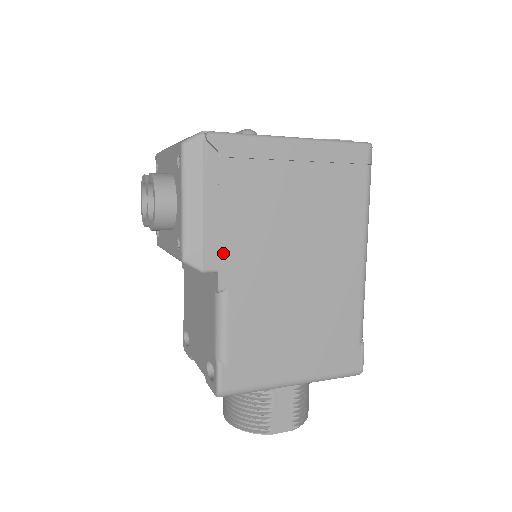
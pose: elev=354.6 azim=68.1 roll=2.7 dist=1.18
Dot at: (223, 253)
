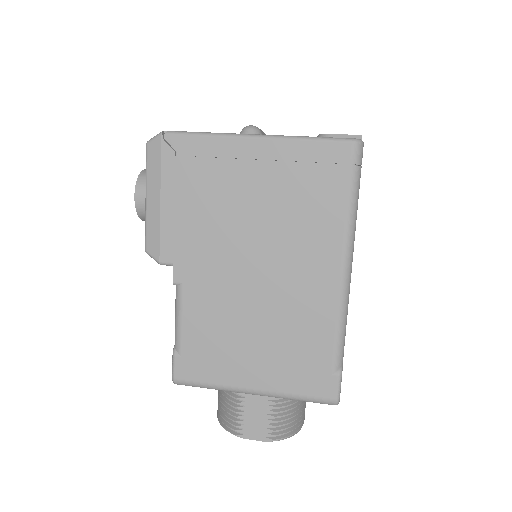
Dot at: (178, 248)
